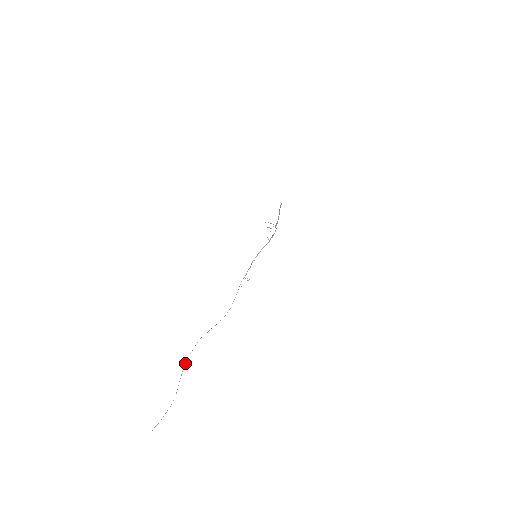
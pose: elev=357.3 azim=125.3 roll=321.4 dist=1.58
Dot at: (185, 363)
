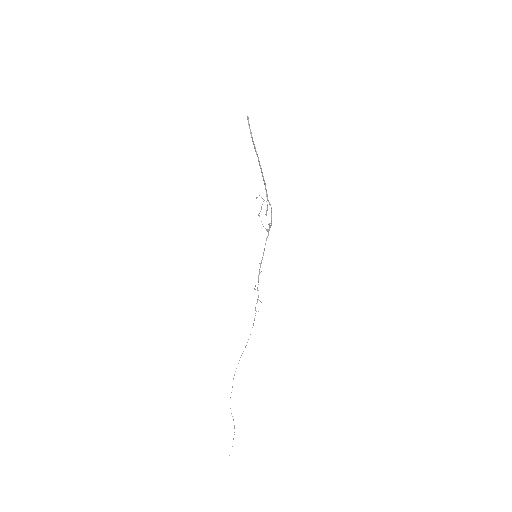
Dot at: occluded
